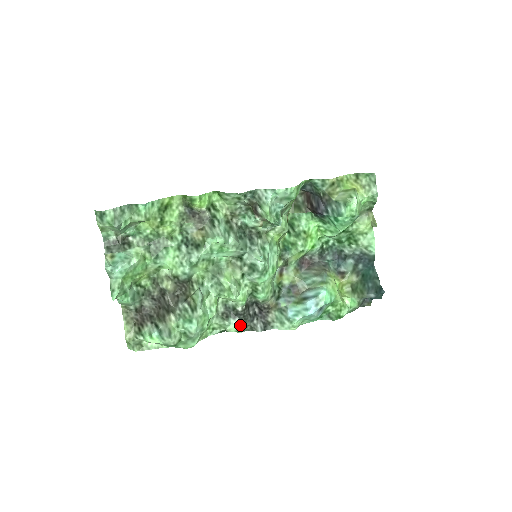
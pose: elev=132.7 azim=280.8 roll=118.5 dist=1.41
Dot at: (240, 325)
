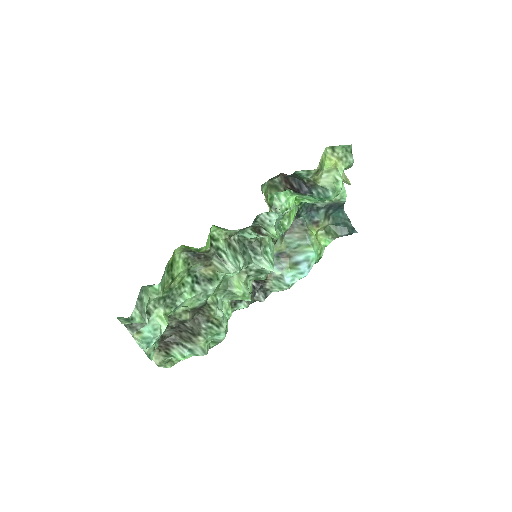
Dot at: (247, 304)
